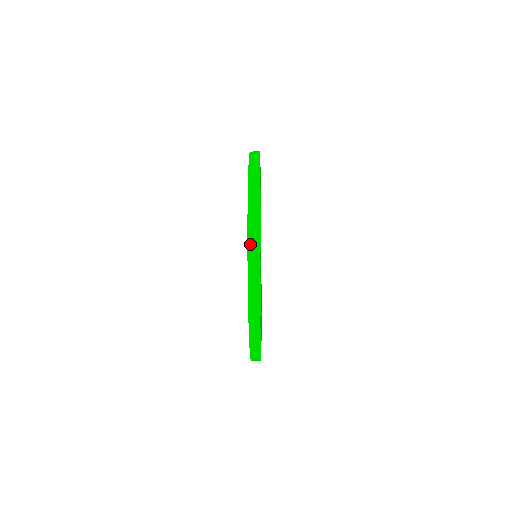
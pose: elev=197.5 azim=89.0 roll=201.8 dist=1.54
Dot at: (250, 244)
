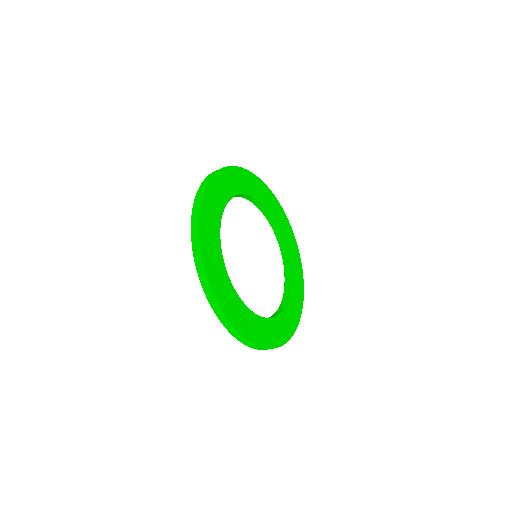
Dot at: (192, 225)
